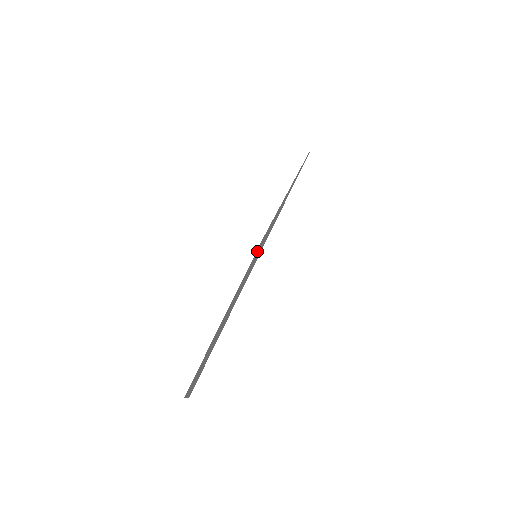
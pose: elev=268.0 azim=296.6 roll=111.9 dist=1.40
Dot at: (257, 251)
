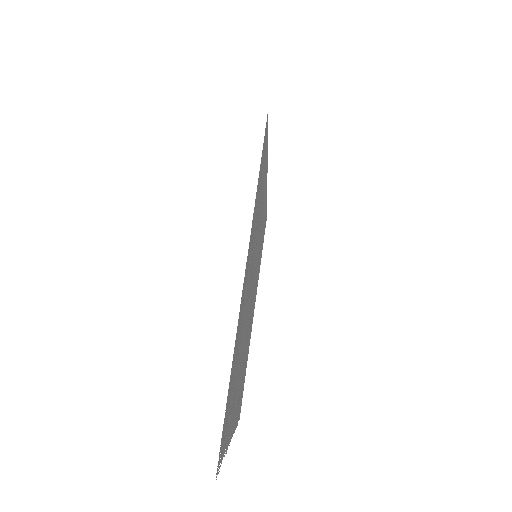
Dot at: (259, 244)
